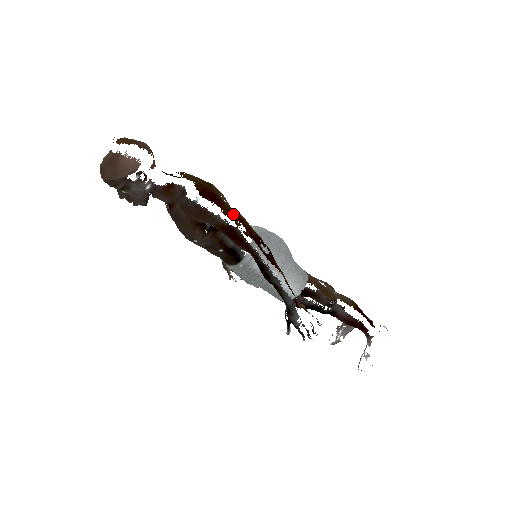
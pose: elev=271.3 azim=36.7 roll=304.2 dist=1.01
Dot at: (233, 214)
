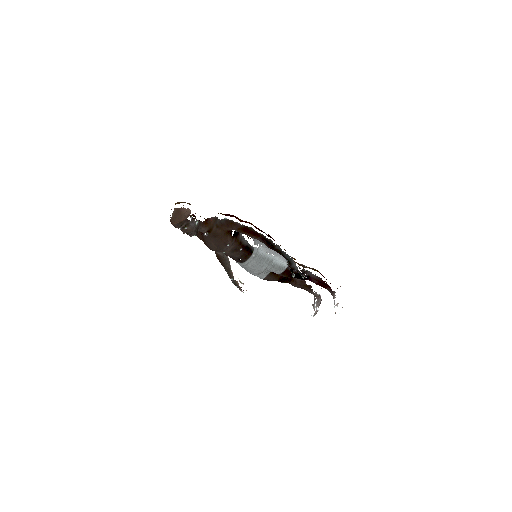
Dot at: (244, 221)
